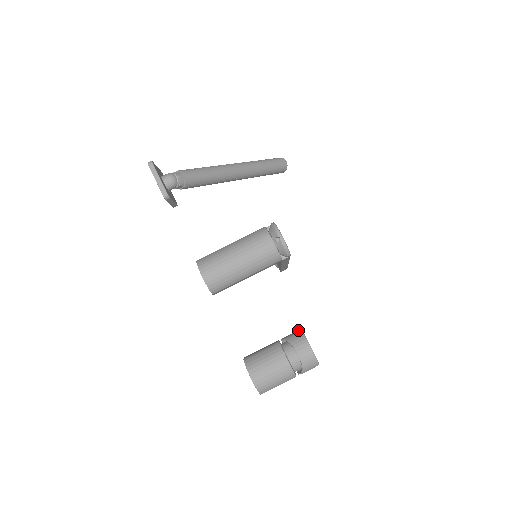
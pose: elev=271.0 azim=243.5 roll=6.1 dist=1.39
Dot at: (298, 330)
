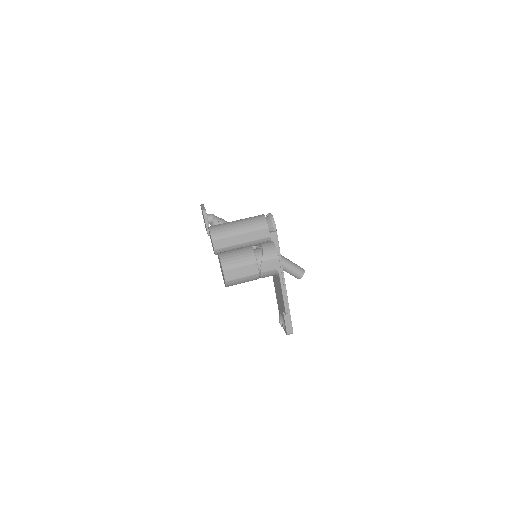
Dot at: occluded
